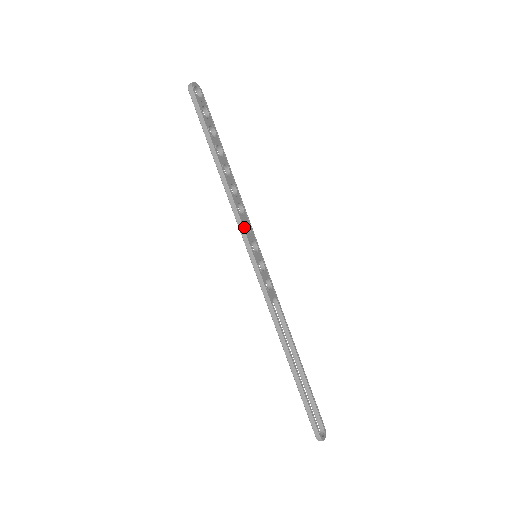
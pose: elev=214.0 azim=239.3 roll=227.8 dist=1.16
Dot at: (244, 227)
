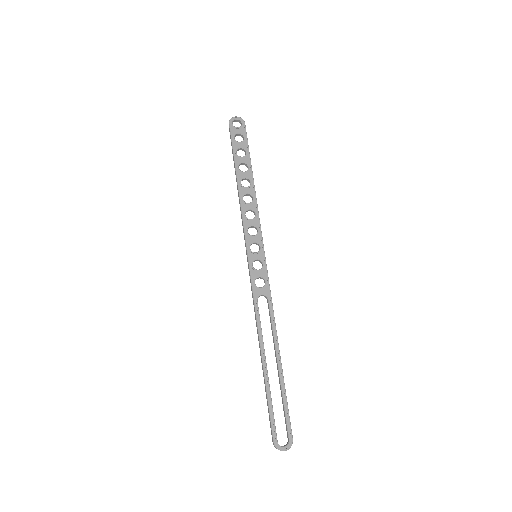
Dot at: (246, 230)
